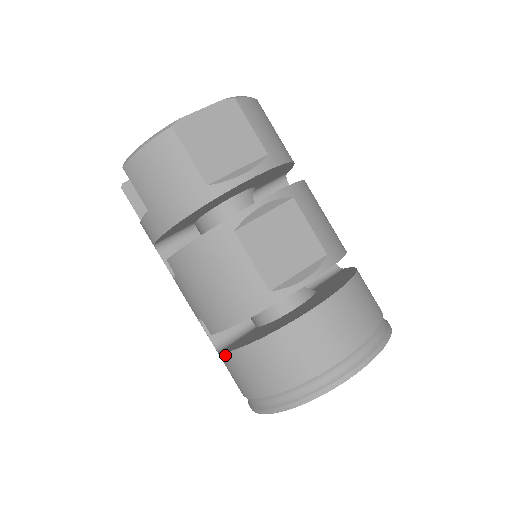
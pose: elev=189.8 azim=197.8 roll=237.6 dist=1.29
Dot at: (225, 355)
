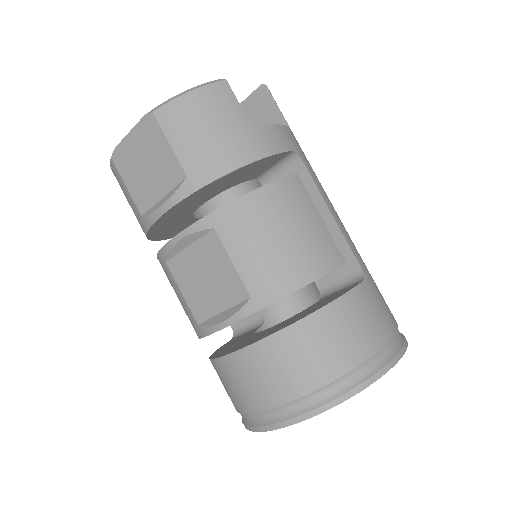
Dot at: occluded
